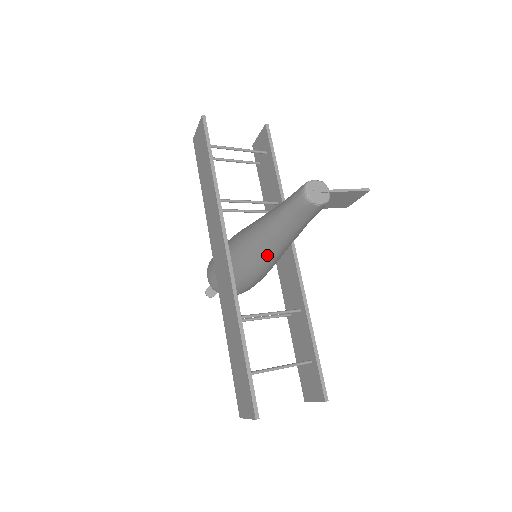
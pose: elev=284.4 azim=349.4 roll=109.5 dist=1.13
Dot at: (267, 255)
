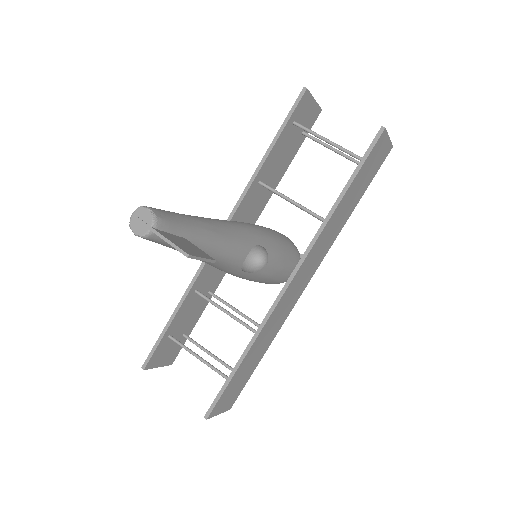
Dot at: occluded
